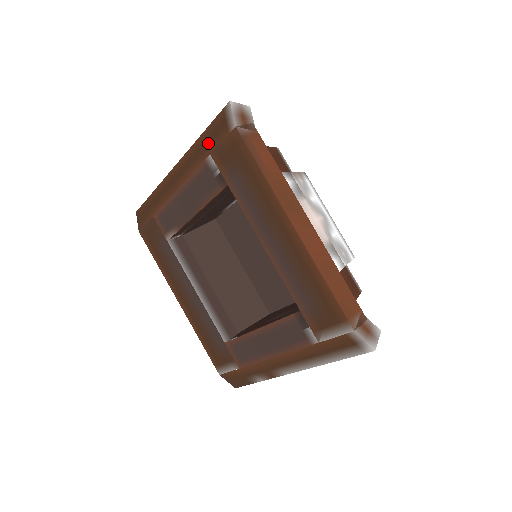
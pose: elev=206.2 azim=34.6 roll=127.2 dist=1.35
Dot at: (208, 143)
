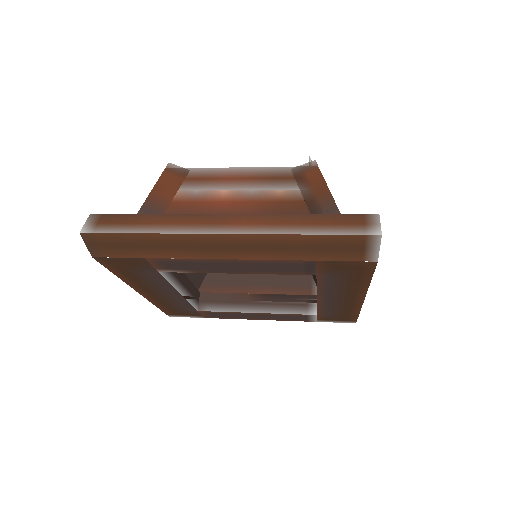
Dot at: (318, 250)
